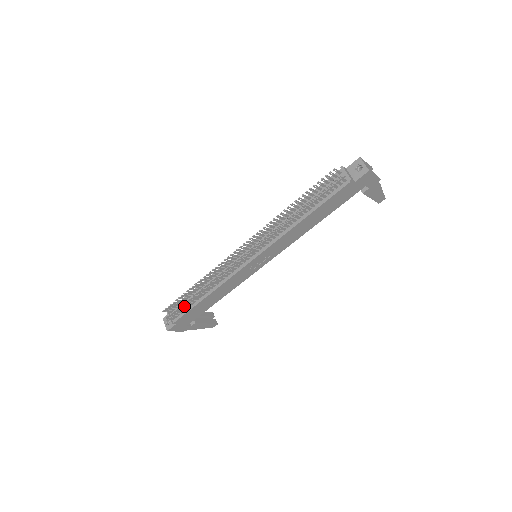
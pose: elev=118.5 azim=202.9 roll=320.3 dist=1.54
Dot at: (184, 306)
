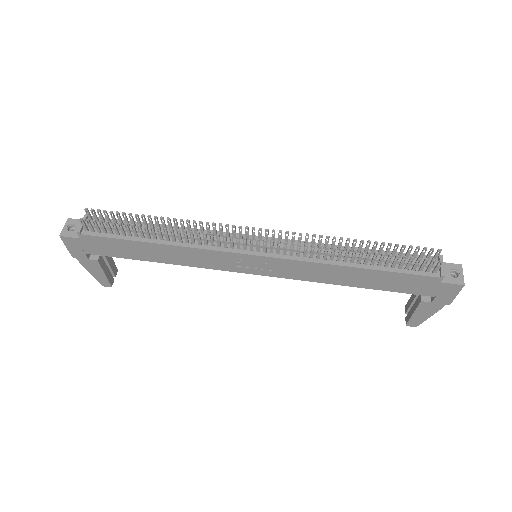
Dot at: (120, 227)
